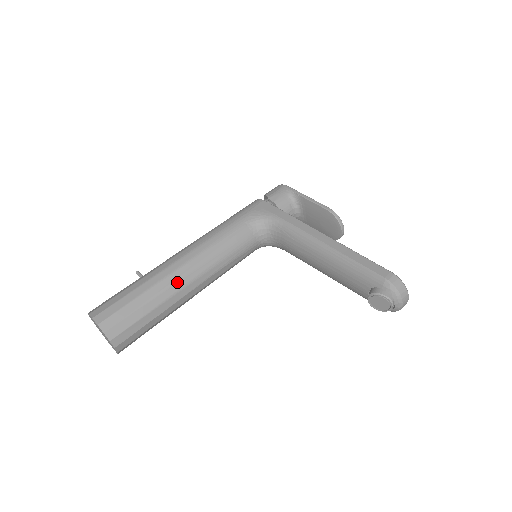
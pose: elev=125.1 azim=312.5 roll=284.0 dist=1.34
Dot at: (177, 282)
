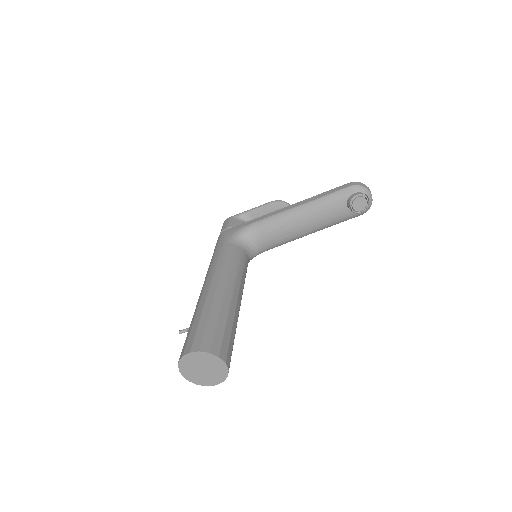
Dot at: (224, 296)
